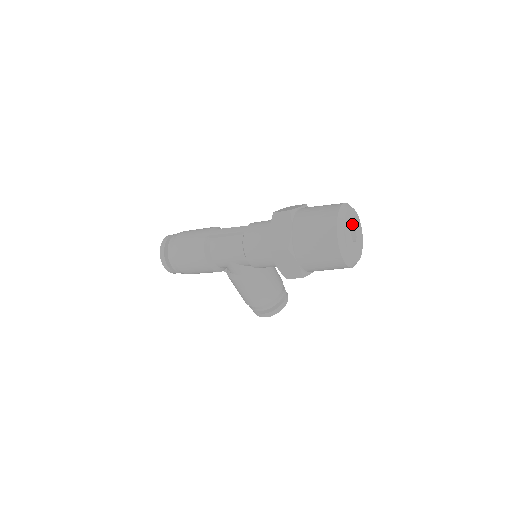
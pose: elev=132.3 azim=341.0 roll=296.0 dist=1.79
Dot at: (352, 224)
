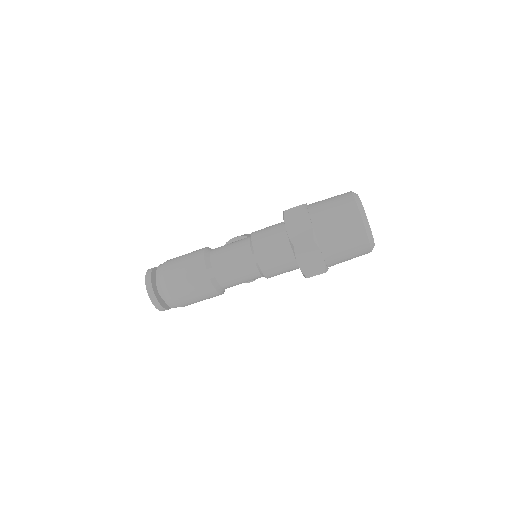
Dot at: occluded
